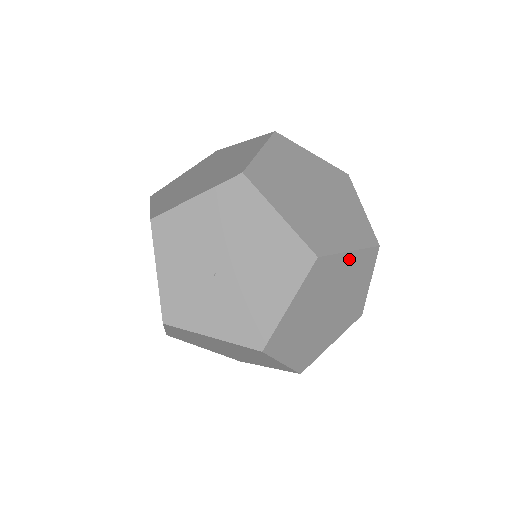
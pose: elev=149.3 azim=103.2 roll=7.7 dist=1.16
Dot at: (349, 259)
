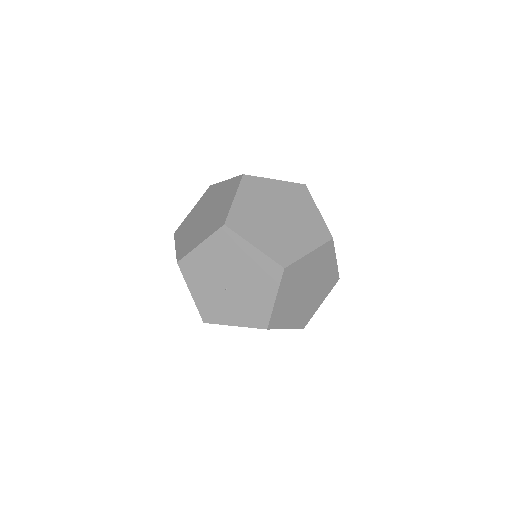
Dot at: (310, 257)
